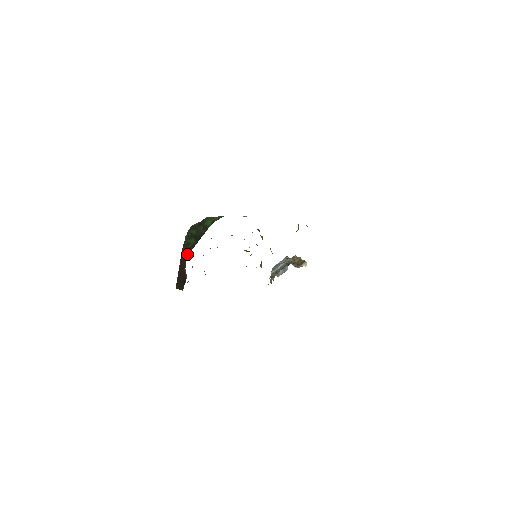
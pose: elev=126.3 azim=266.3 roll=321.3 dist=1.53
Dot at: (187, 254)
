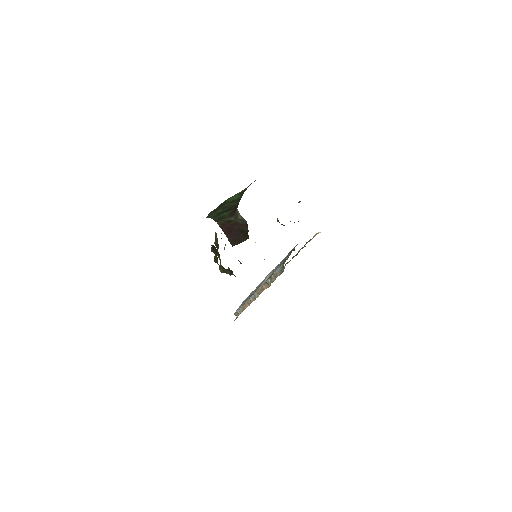
Dot at: (230, 219)
